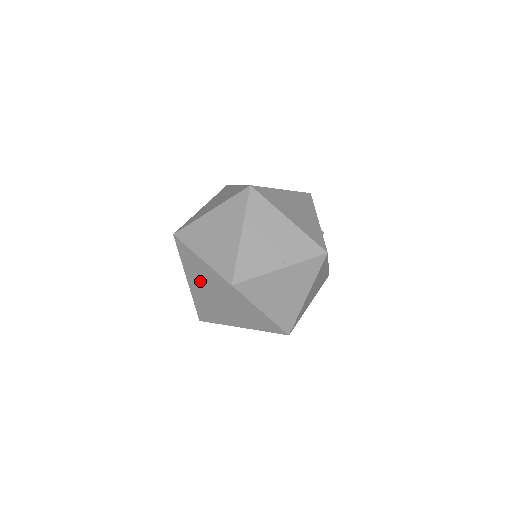
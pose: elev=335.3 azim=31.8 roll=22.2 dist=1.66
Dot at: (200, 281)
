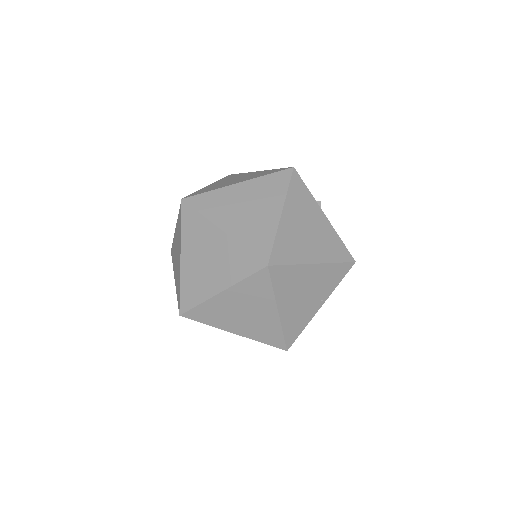
Dot at: occluded
